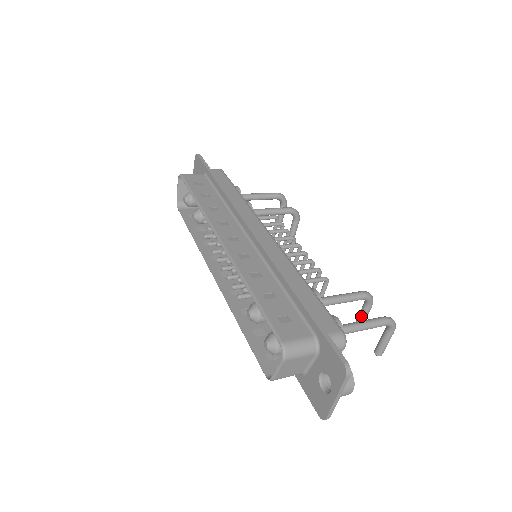
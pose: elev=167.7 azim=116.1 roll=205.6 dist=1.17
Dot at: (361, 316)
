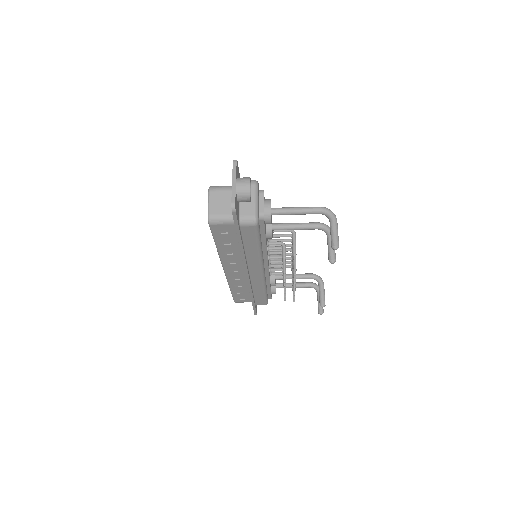
Dot at: (328, 247)
